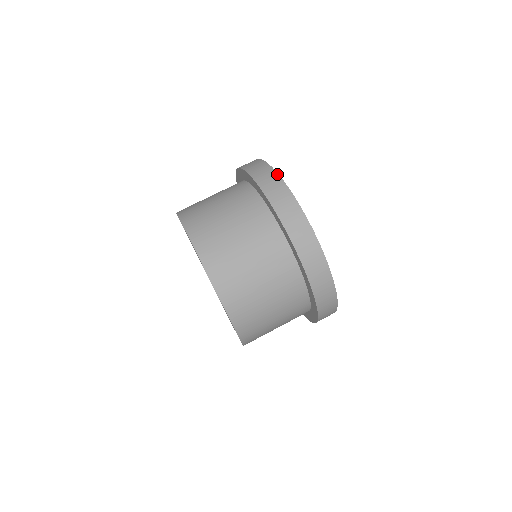
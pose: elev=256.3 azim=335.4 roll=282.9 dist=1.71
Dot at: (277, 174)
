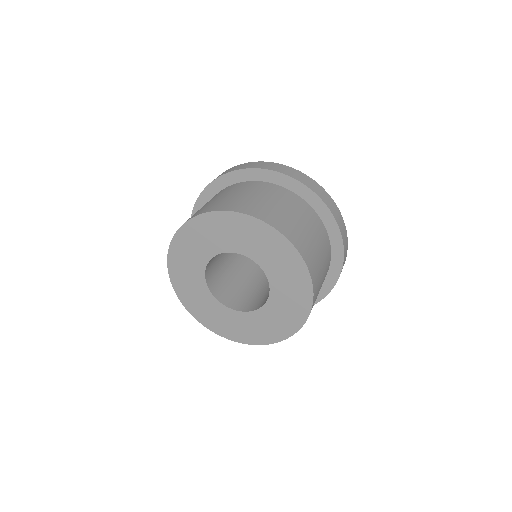
Dot at: occluded
